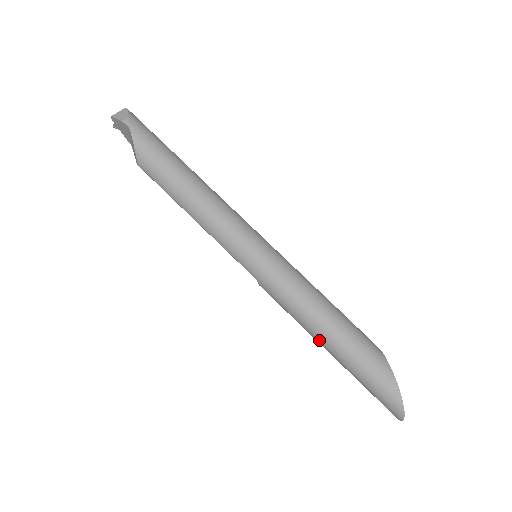
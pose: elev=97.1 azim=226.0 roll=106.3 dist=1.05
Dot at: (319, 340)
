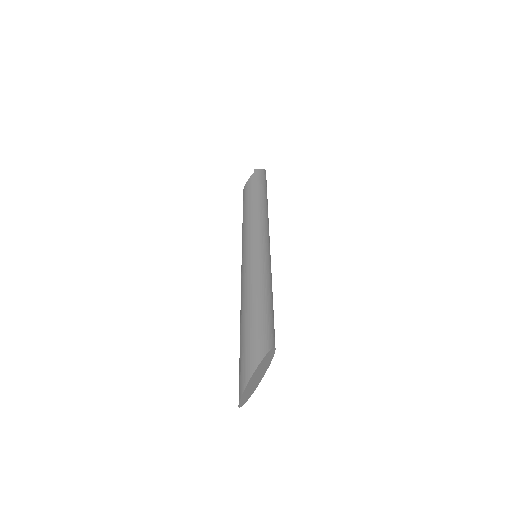
Dot at: (241, 315)
